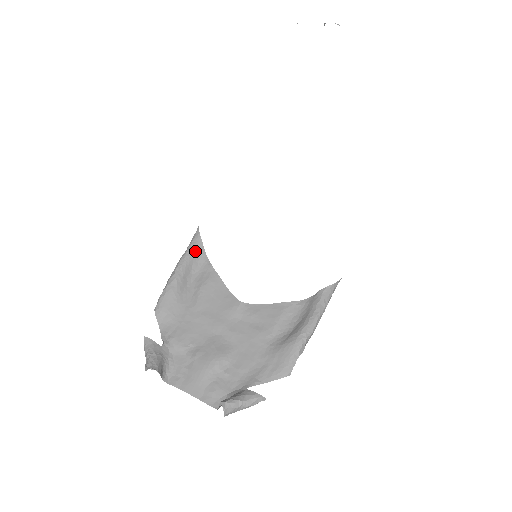
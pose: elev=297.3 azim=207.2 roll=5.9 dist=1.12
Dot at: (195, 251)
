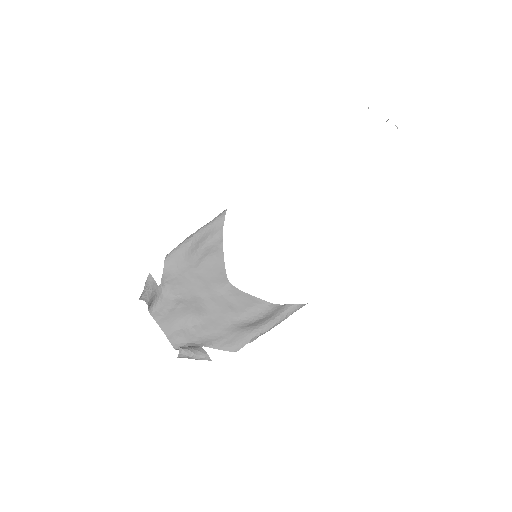
Dot at: (216, 226)
